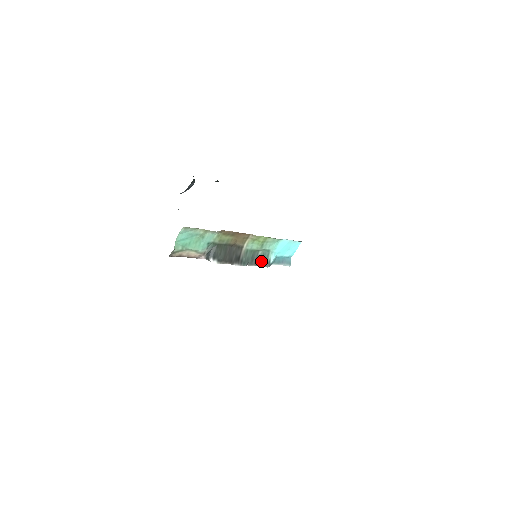
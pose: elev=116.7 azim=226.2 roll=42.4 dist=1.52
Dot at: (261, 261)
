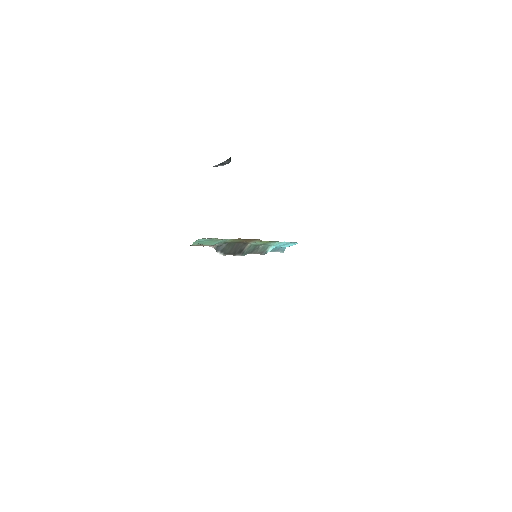
Dot at: (260, 251)
